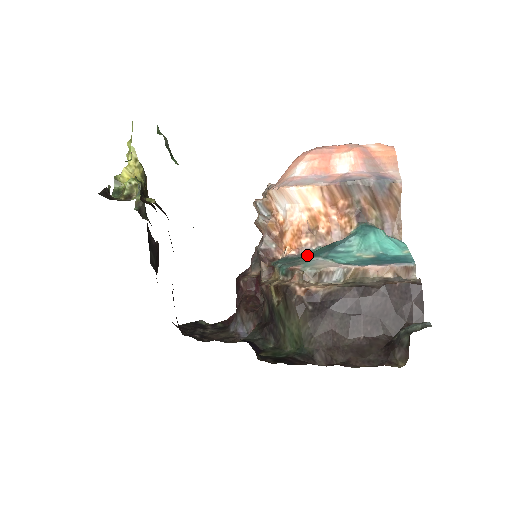
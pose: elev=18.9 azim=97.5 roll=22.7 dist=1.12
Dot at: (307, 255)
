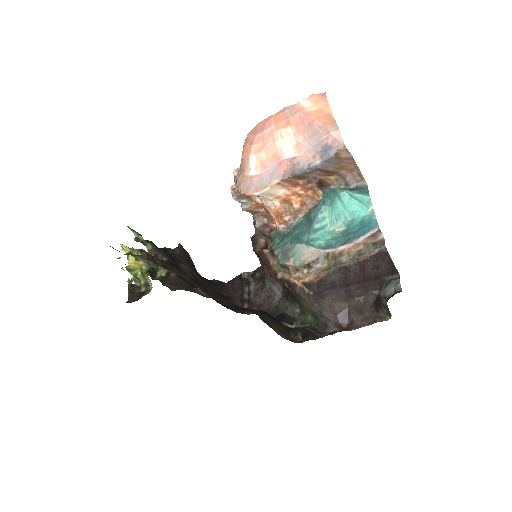
Dot at: (293, 235)
